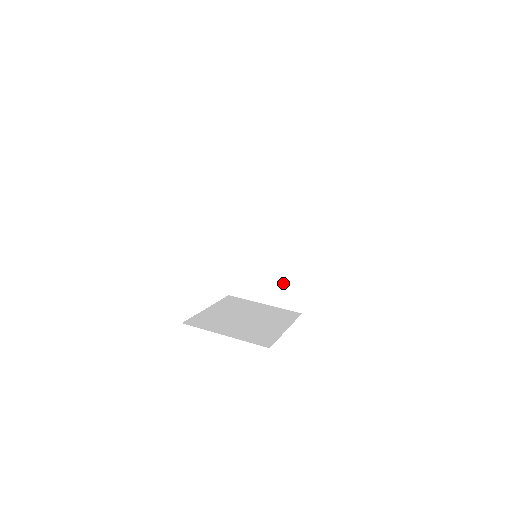
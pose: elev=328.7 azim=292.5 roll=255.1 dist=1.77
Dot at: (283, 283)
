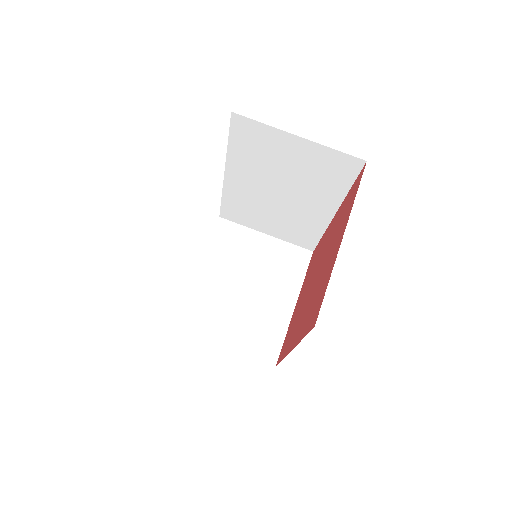
Dot at: (291, 226)
